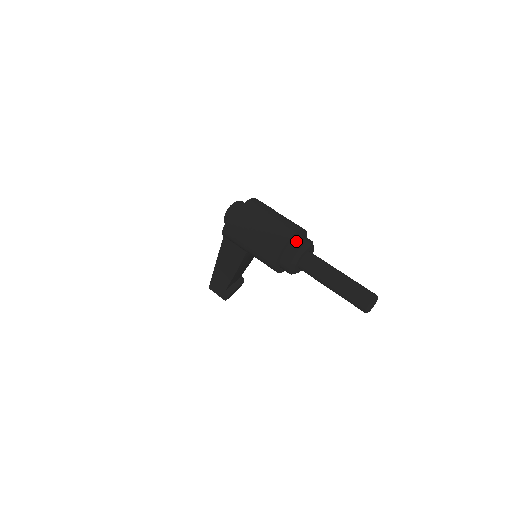
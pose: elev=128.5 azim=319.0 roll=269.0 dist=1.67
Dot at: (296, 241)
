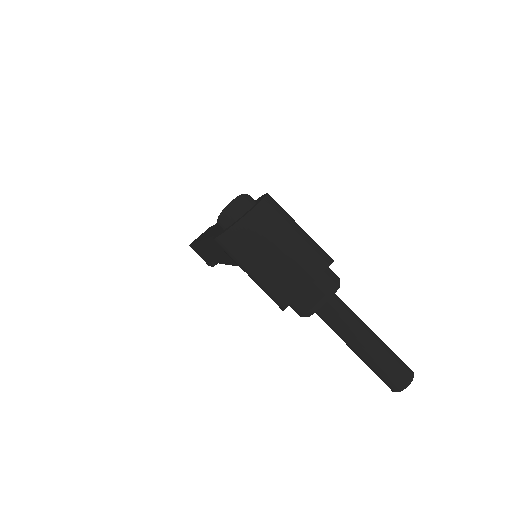
Dot at: (318, 285)
